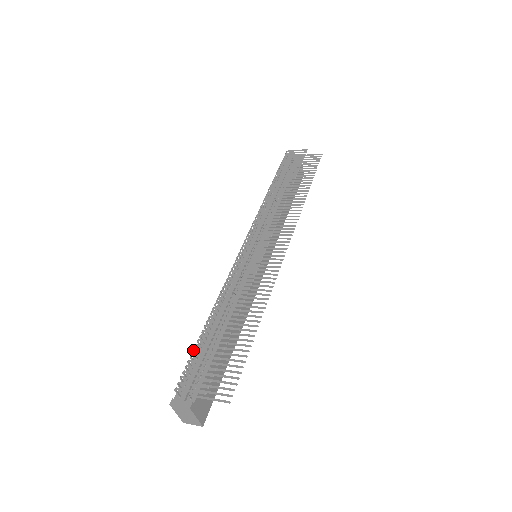
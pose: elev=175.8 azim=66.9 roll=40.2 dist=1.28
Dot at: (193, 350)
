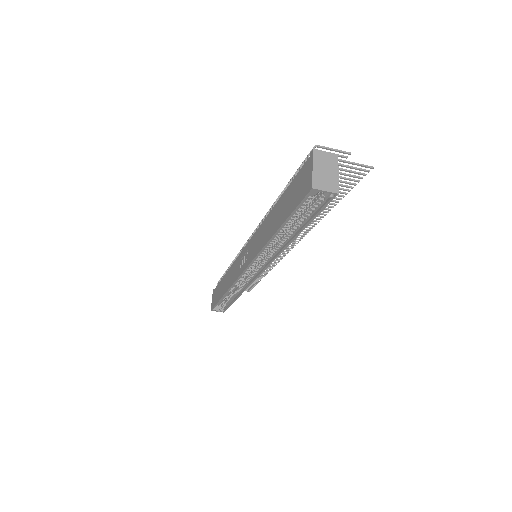
Dot at: (298, 170)
